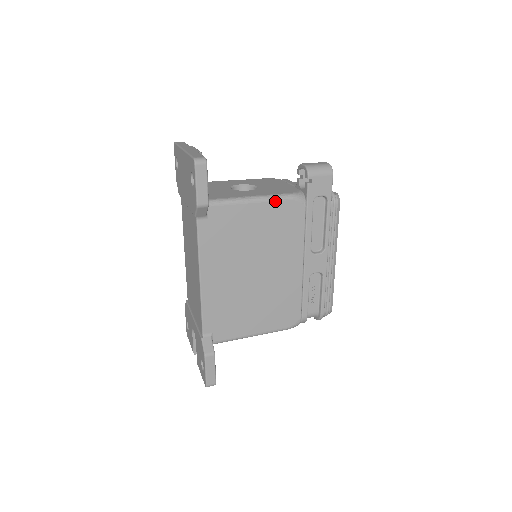
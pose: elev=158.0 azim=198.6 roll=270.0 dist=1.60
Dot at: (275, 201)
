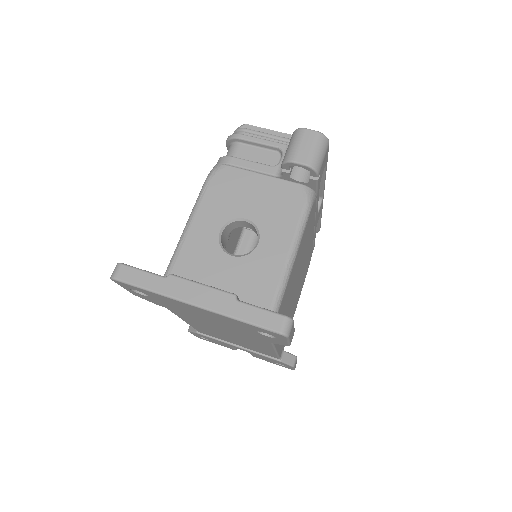
Dot at: (304, 232)
